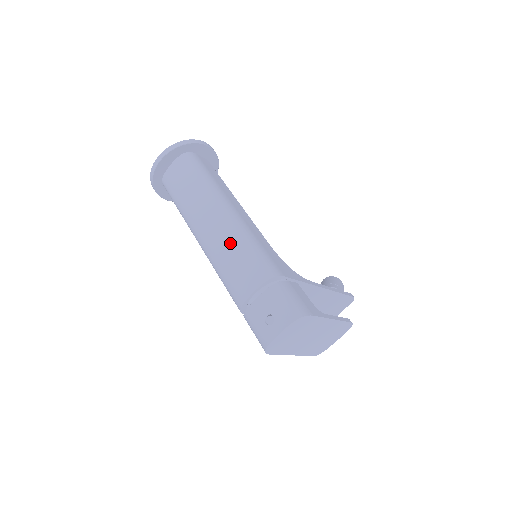
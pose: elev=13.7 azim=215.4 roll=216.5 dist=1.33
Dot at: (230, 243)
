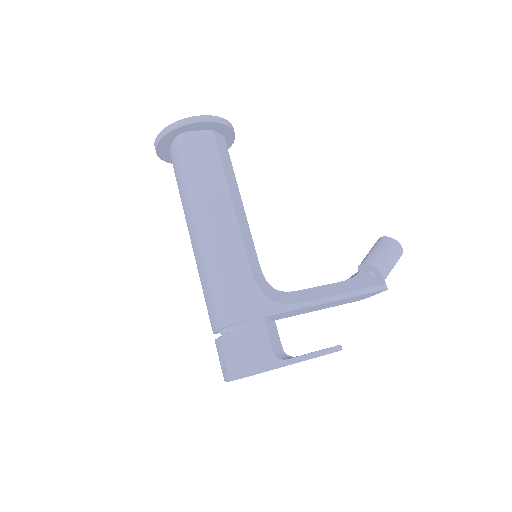
Dot at: (203, 270)
